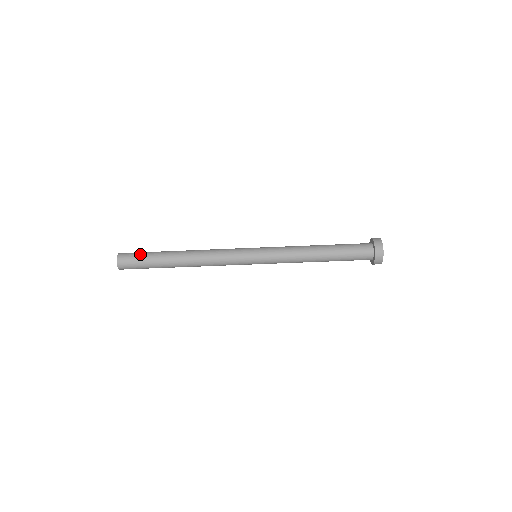
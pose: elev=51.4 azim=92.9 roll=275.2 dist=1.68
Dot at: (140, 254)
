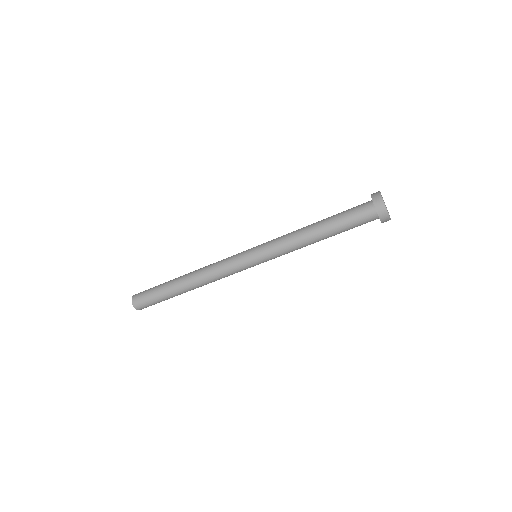
Dot at: (150, 292)
